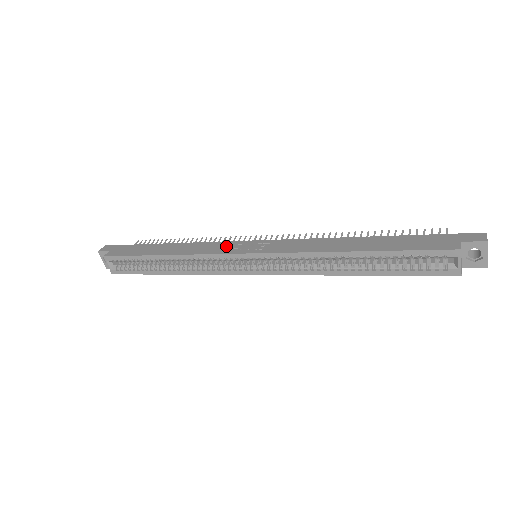
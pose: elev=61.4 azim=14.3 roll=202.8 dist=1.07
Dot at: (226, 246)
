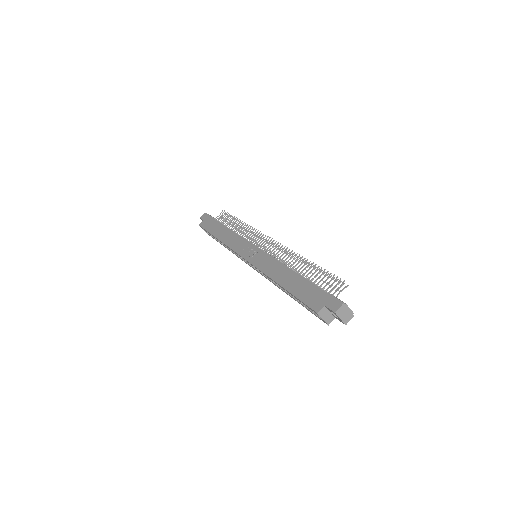
Dot at: (241, 245)
